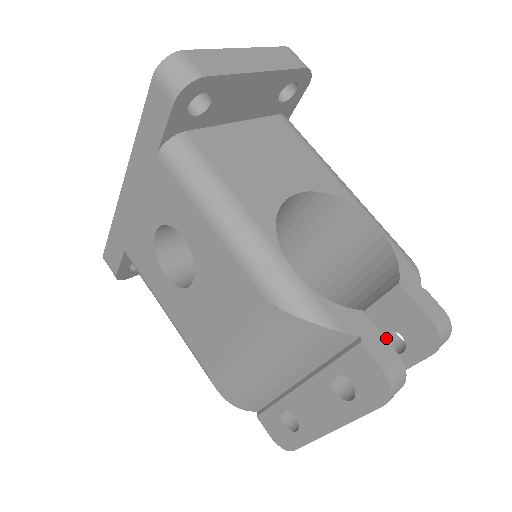
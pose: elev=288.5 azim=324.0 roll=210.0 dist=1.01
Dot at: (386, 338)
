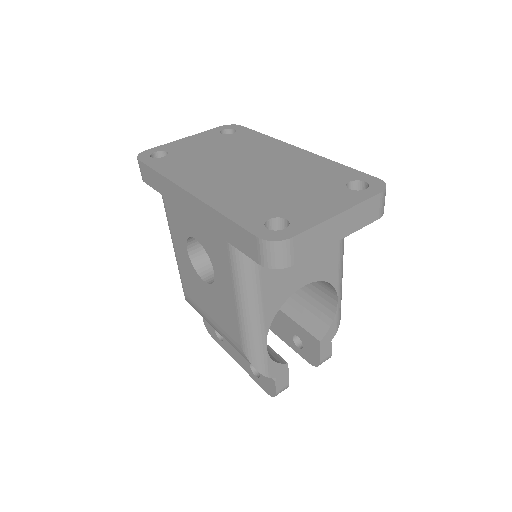
Dot at: occluded
